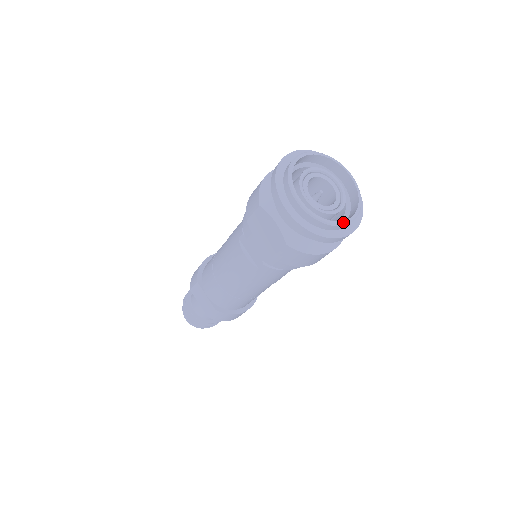
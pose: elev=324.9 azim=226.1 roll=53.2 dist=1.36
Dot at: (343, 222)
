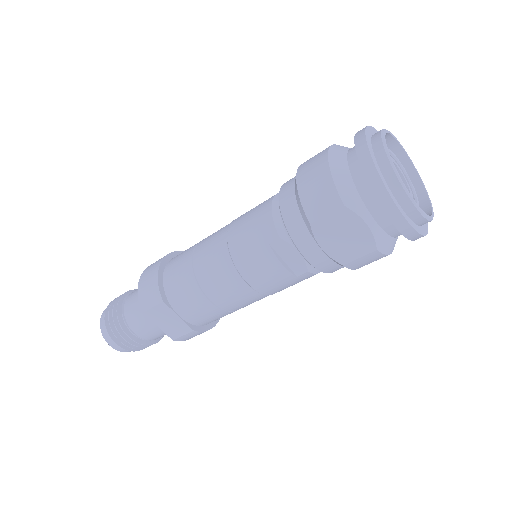
Dot at: (433, 214)
